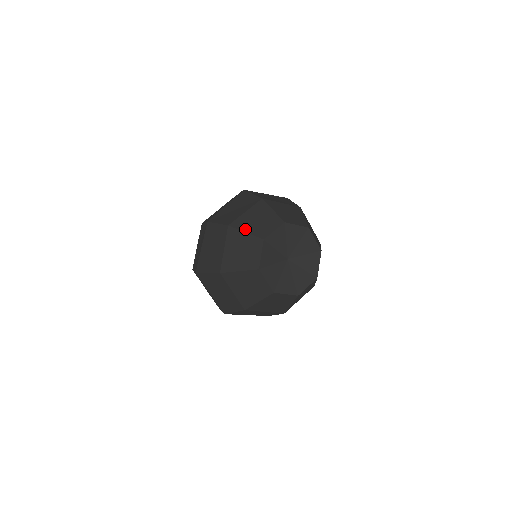
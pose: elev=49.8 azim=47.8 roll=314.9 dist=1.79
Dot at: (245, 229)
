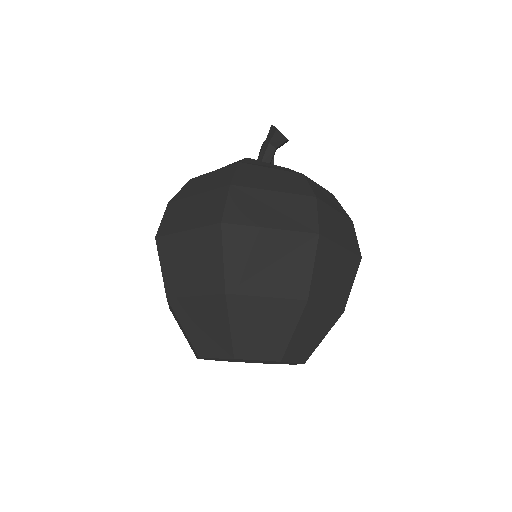
Dot at: occluded
